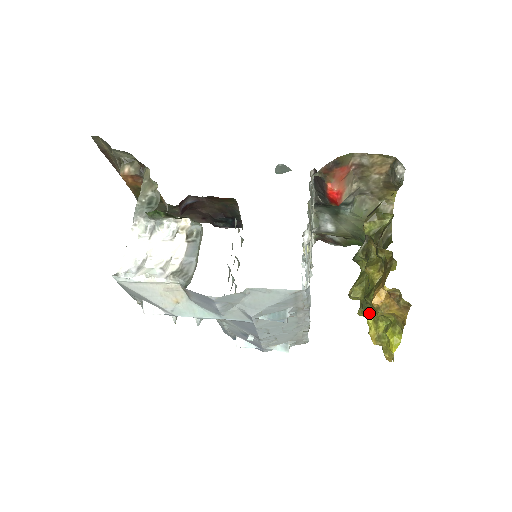
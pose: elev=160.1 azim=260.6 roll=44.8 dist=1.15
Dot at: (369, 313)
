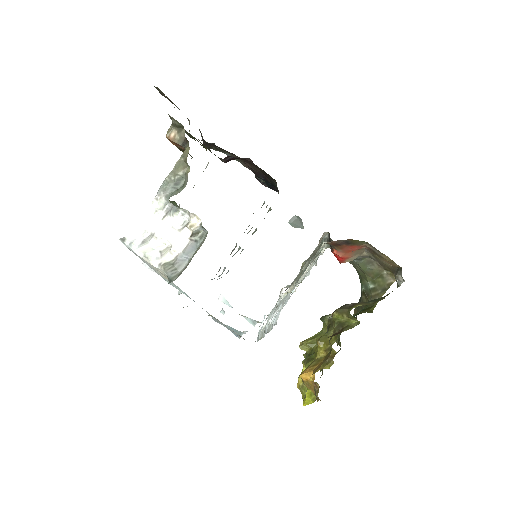
Dot at: occluded
